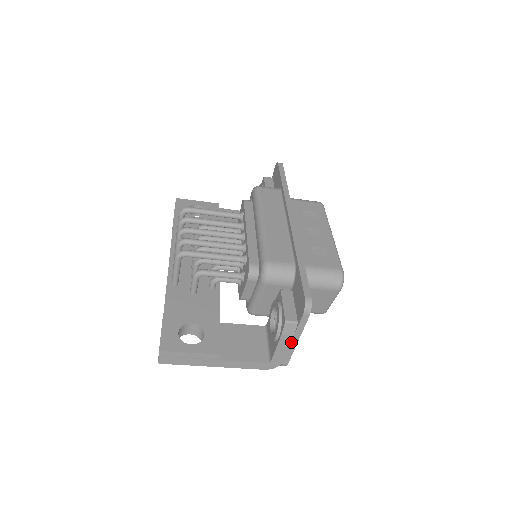
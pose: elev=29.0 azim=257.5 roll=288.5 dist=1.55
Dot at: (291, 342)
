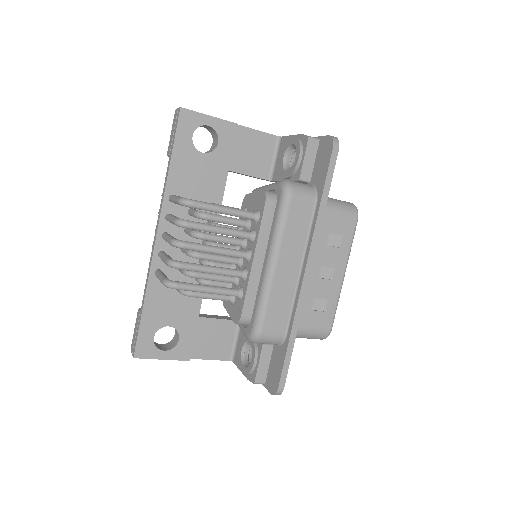
Dot at: occluded
